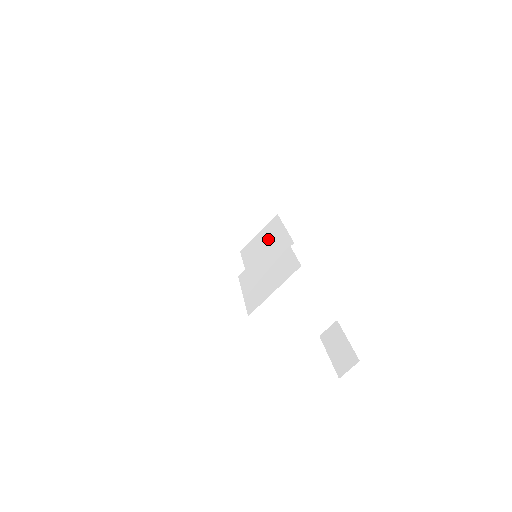
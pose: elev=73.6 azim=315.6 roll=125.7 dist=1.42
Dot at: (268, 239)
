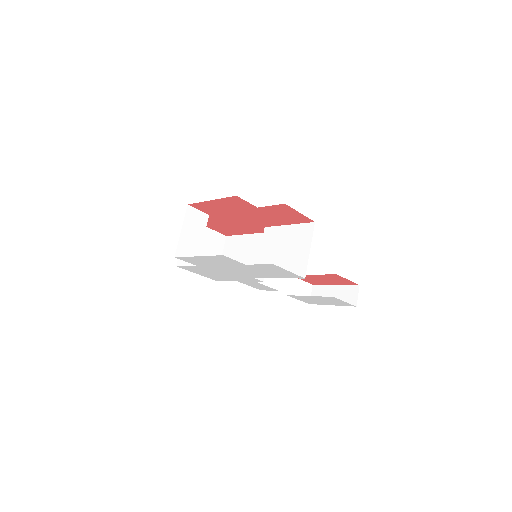
Dot at: (240, 251)
